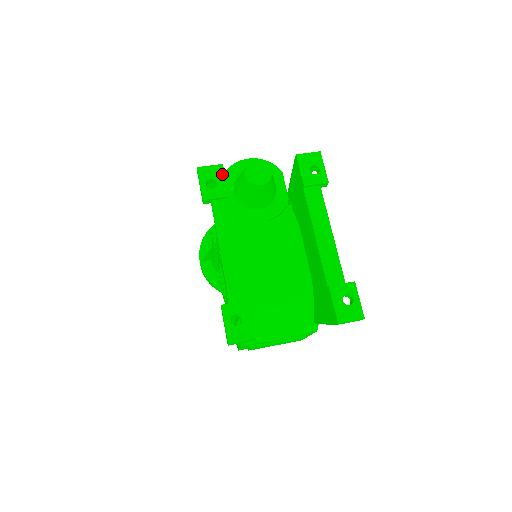
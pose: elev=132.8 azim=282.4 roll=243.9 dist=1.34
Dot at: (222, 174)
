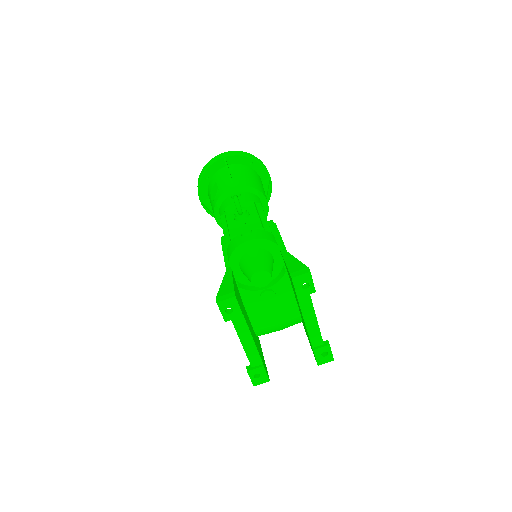
Dot at: (236, 303)
